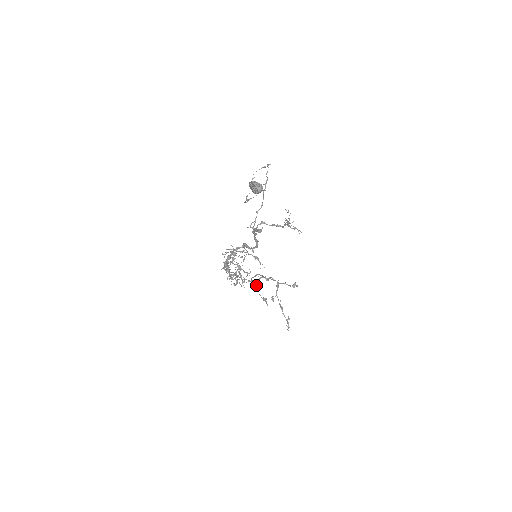
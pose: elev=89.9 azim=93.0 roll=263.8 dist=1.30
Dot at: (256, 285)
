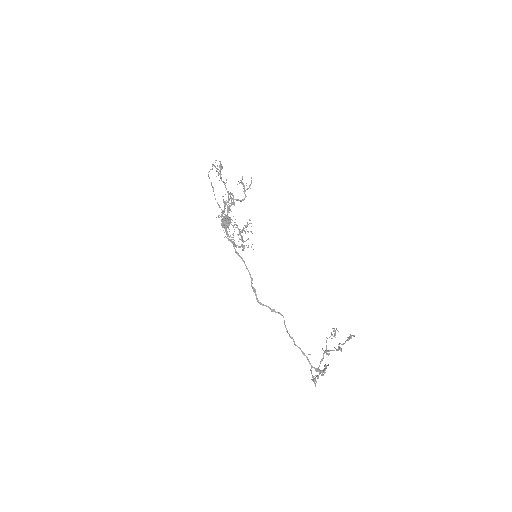
Dot at: (313, 380)
